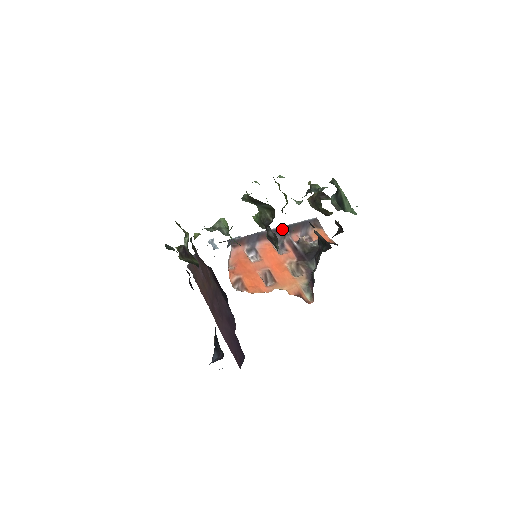
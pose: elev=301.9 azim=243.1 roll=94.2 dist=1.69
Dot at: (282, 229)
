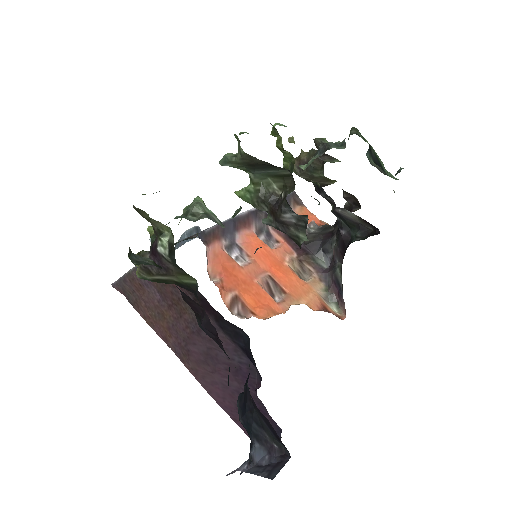
Dot at: occluded
